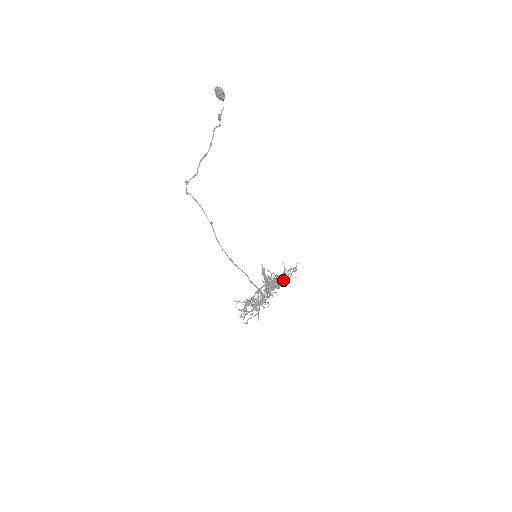
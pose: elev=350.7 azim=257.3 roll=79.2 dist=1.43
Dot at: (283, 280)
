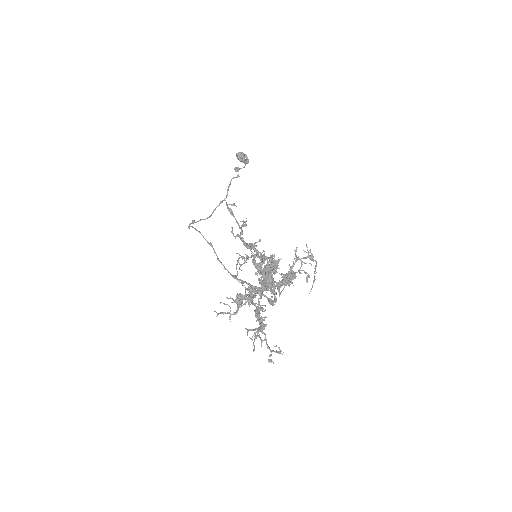
Dot at: (277, 260)
